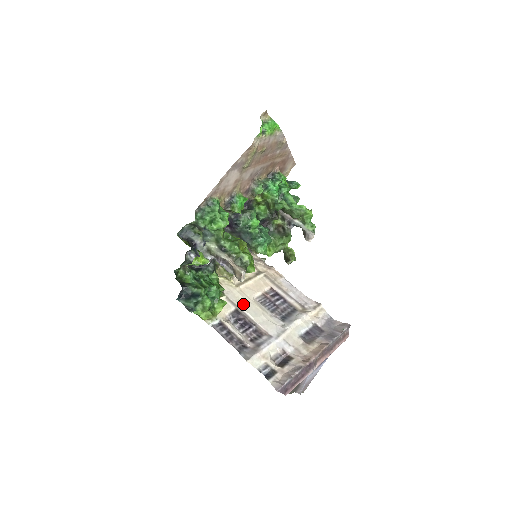
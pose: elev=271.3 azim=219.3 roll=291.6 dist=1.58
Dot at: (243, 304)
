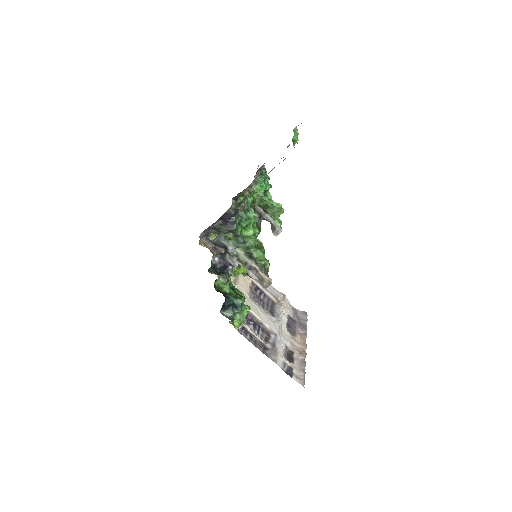
Dot at: (247, 303)
